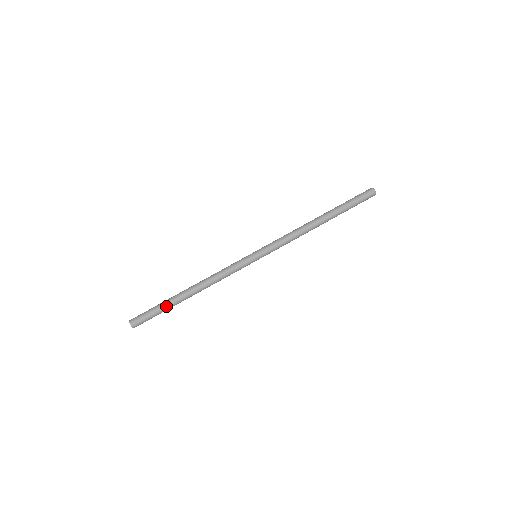
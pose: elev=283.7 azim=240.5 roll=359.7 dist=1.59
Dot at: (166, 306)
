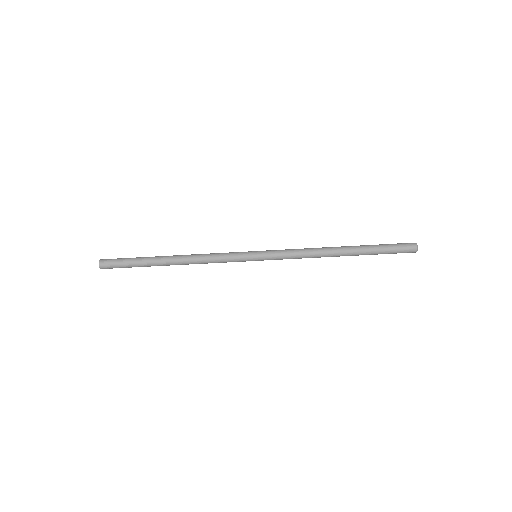
Dot at: (142, 266)
